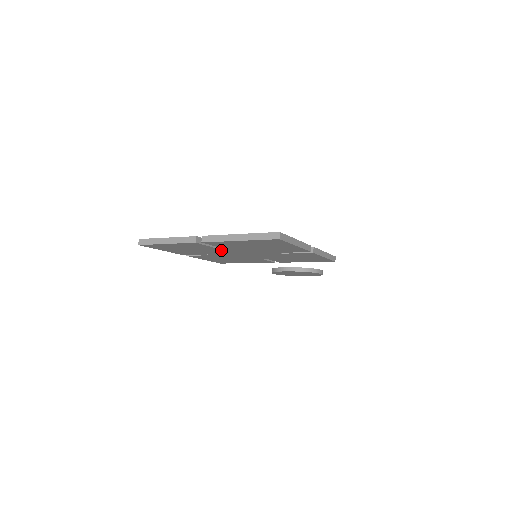
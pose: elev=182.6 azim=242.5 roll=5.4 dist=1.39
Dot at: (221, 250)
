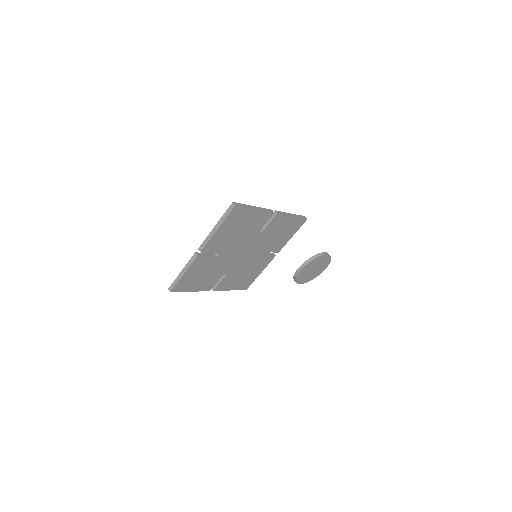
Dot at: (223, 259)
